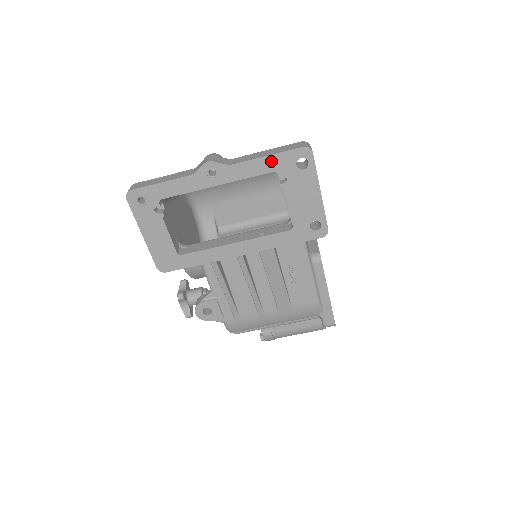
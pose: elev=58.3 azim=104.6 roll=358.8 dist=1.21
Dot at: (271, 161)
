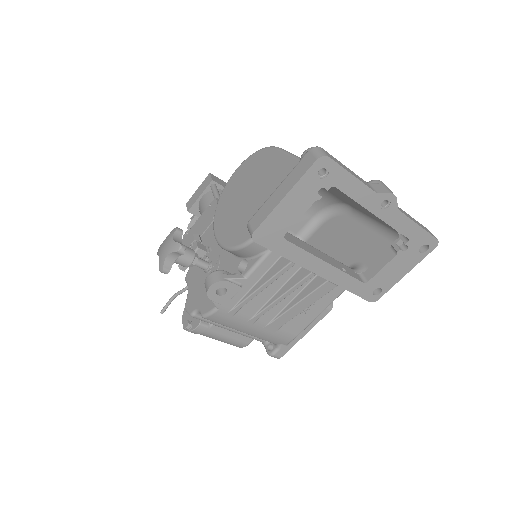
Dot at: (416, 231)
